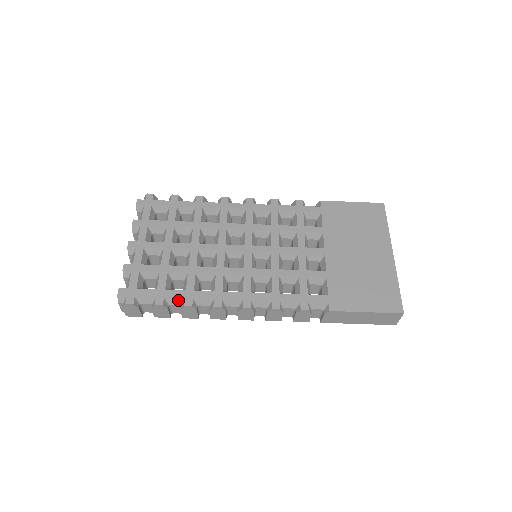
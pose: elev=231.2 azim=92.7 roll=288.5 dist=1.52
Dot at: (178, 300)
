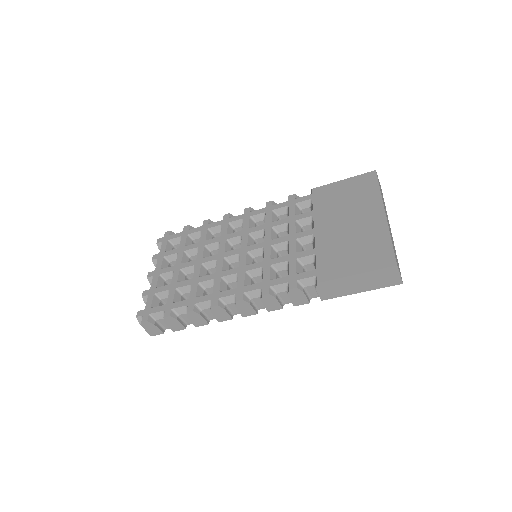
Dot at: (183, 309)
